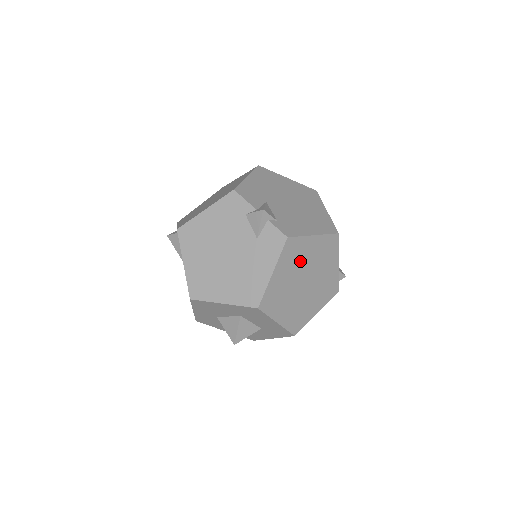
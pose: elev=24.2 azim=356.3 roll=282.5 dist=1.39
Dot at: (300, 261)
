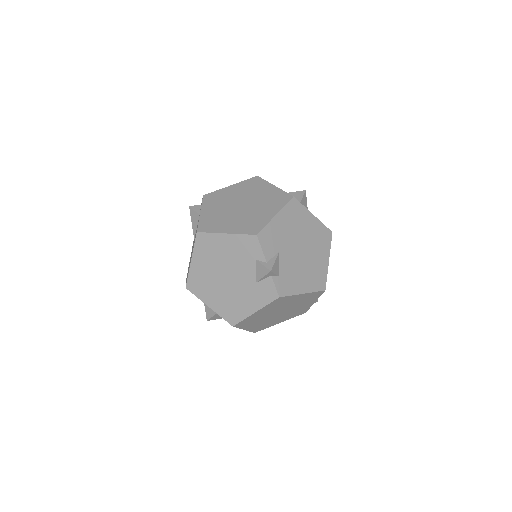
Dot at: (282, 305)
